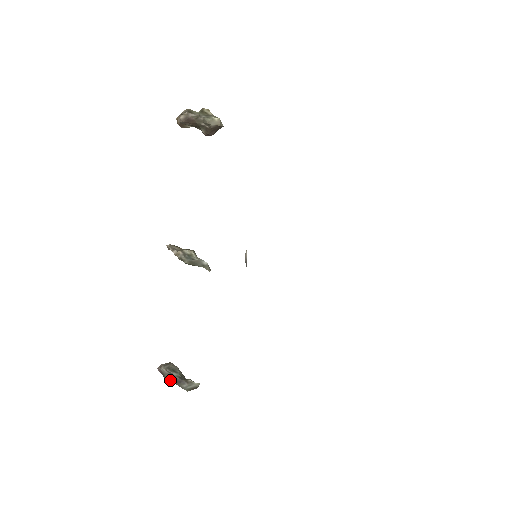
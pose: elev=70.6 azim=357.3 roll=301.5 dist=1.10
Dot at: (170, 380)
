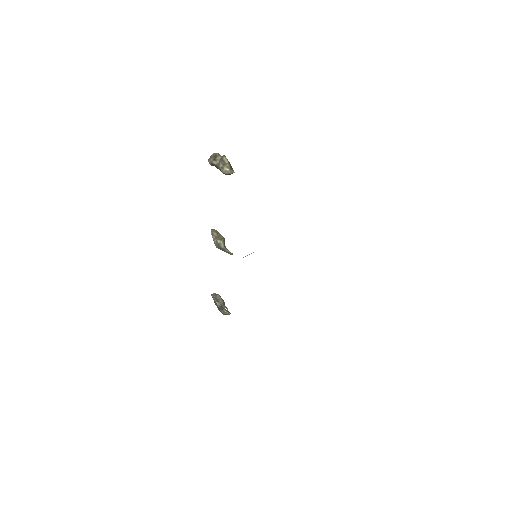
Dot at: occluded
